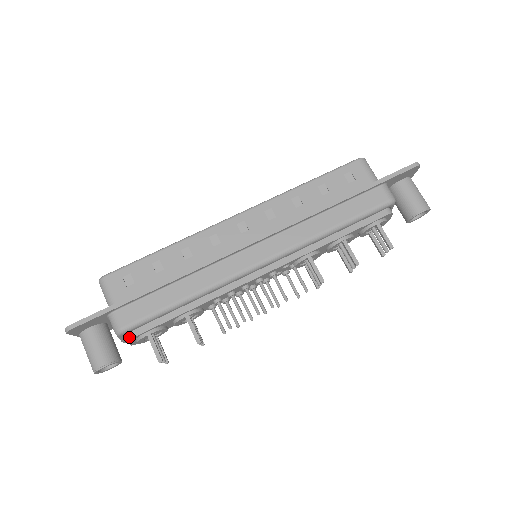
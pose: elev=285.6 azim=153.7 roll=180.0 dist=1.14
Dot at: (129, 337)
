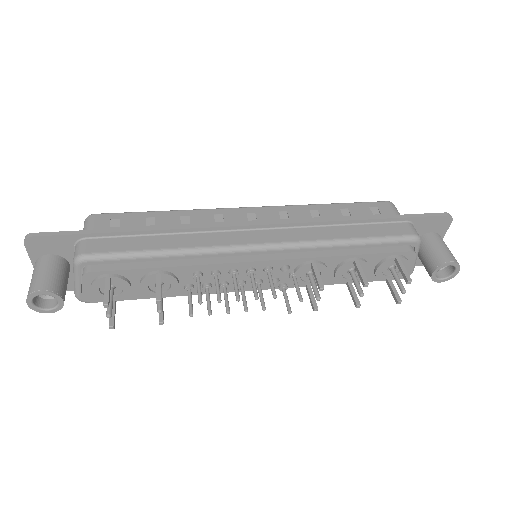
Dot at: (86, 271)
